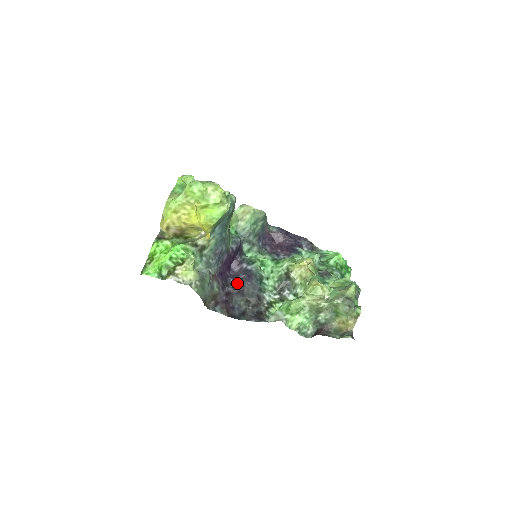
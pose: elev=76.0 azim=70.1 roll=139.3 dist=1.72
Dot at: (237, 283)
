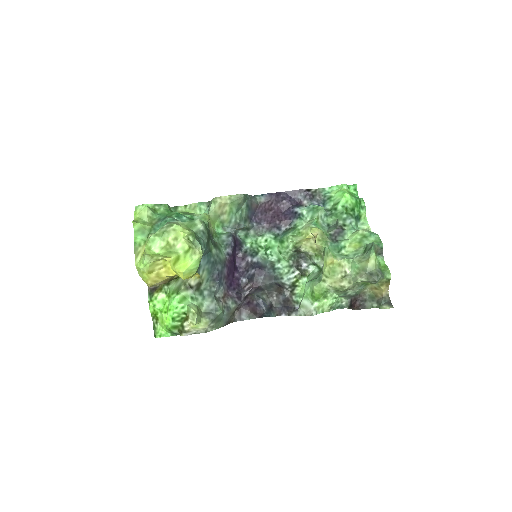
Dot at: (250, 282)
